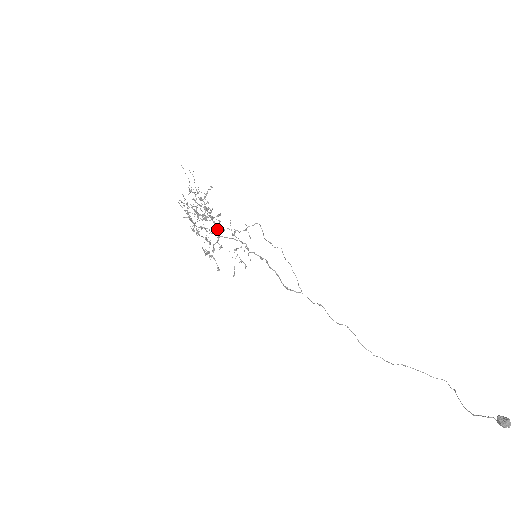
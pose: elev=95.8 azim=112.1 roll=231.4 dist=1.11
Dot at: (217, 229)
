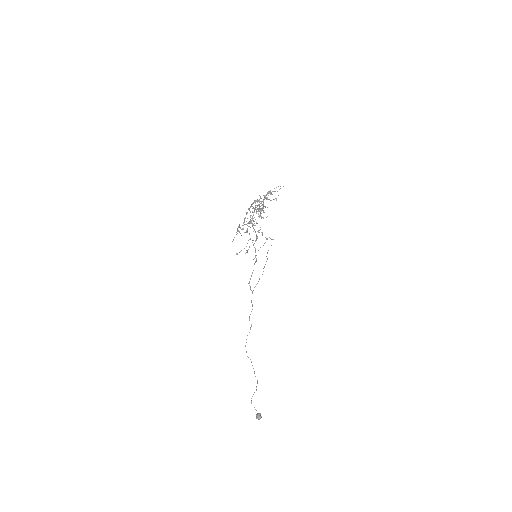
Dot at: (254, 217)
